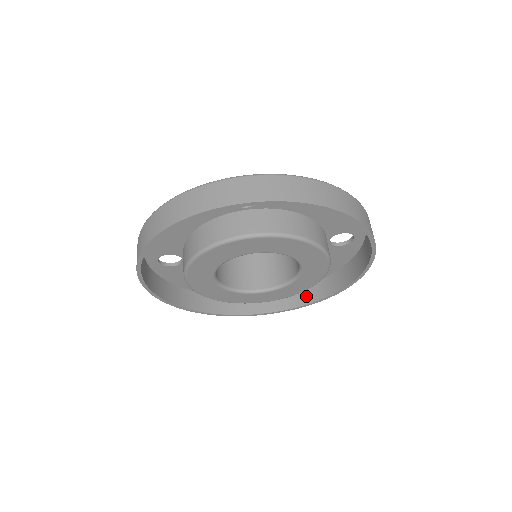
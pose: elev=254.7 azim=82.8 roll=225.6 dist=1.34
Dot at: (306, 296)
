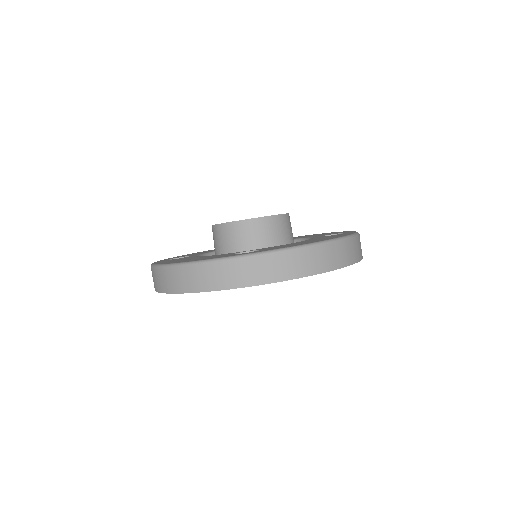
Dot at: occluded
